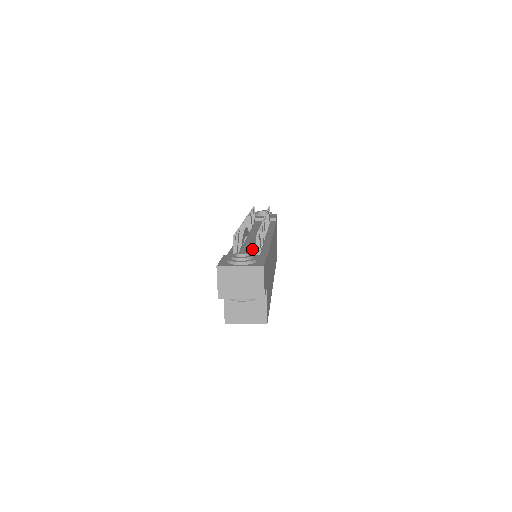
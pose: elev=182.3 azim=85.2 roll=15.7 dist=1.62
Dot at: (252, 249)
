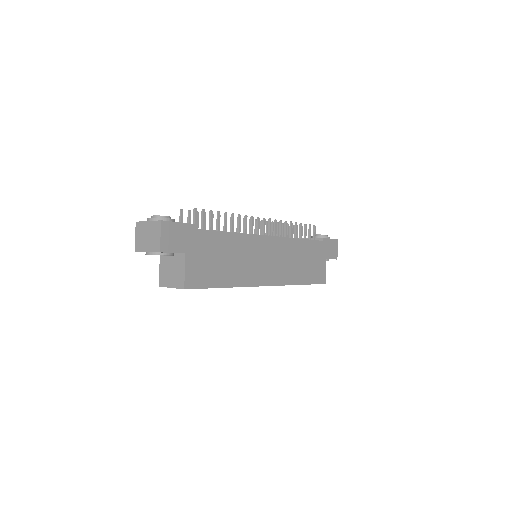
Dot at: occluded
